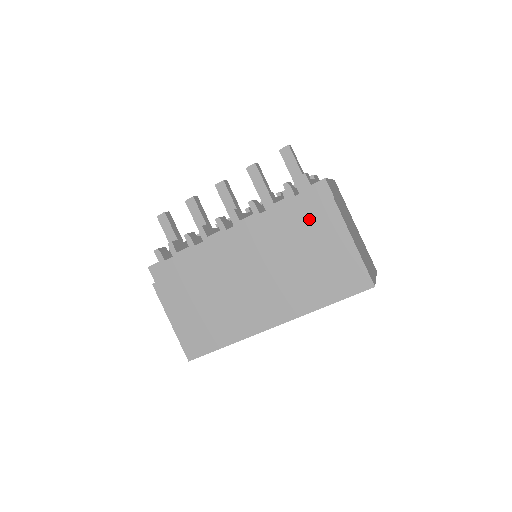
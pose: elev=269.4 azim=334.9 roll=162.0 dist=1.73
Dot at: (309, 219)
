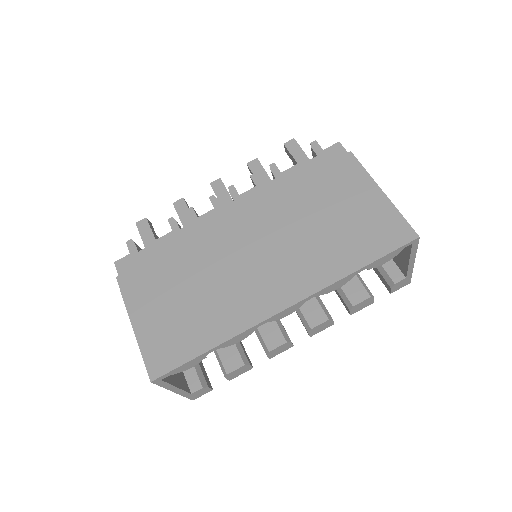
Dot at: (324, 176)
